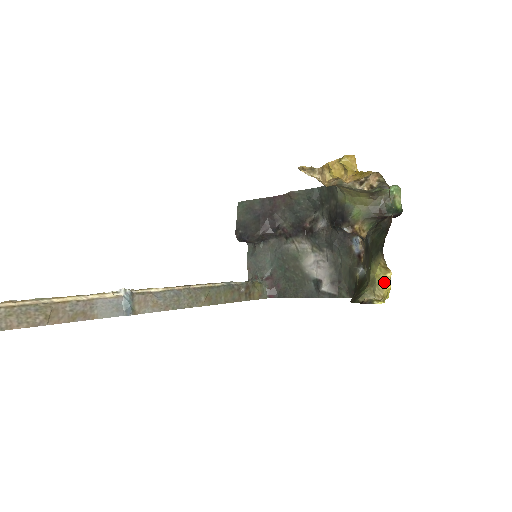
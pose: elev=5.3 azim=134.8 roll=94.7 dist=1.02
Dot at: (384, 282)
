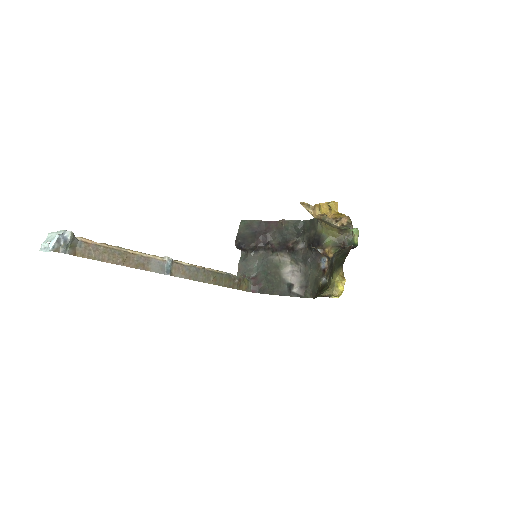
Dot at: (340, 286)
